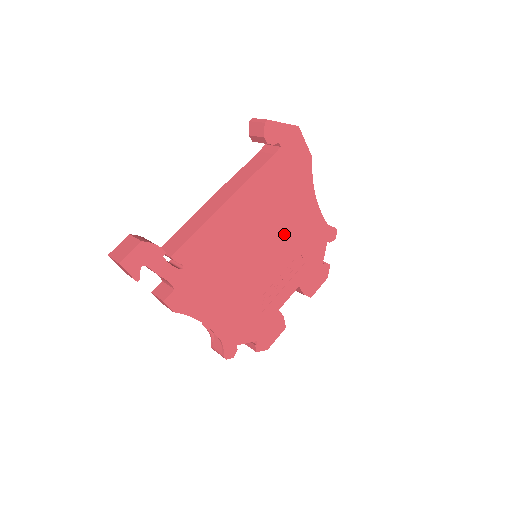
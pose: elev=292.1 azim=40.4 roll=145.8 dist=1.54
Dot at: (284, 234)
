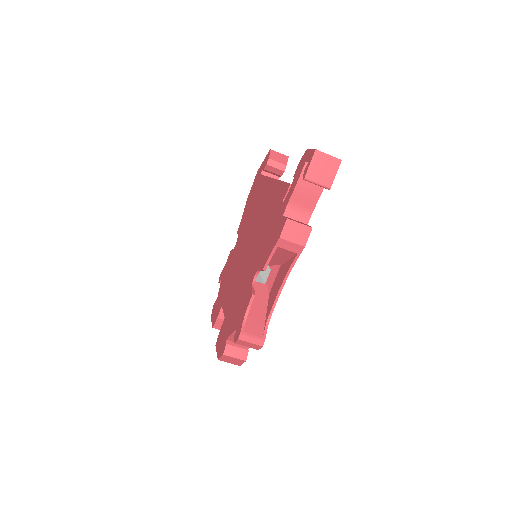
Dot at: occluded
